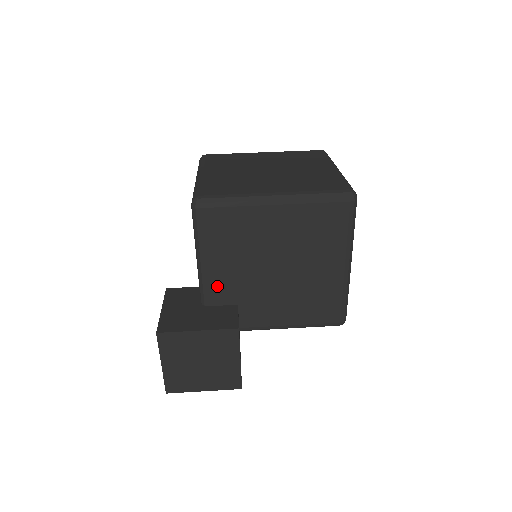
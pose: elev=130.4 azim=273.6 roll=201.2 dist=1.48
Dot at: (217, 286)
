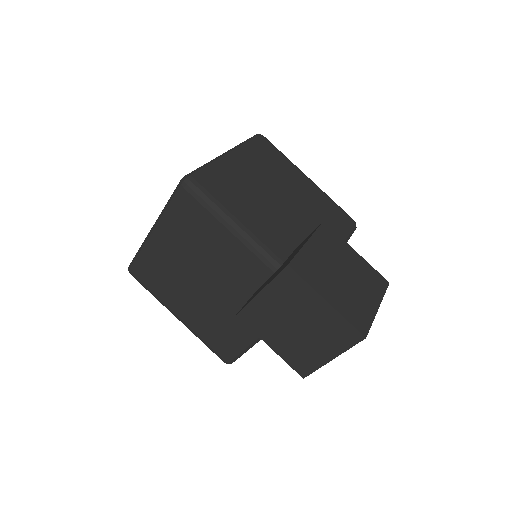
Dot at: (269, 239)
